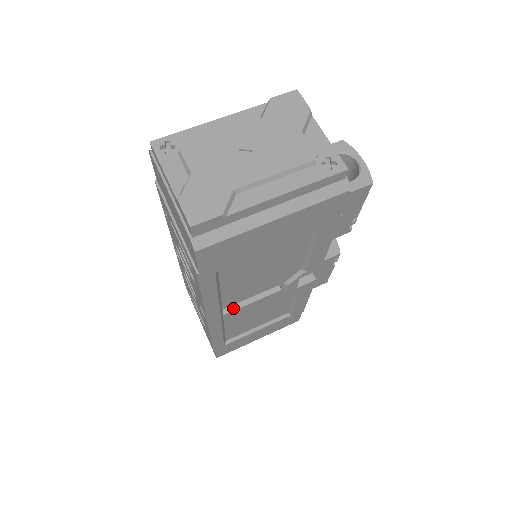
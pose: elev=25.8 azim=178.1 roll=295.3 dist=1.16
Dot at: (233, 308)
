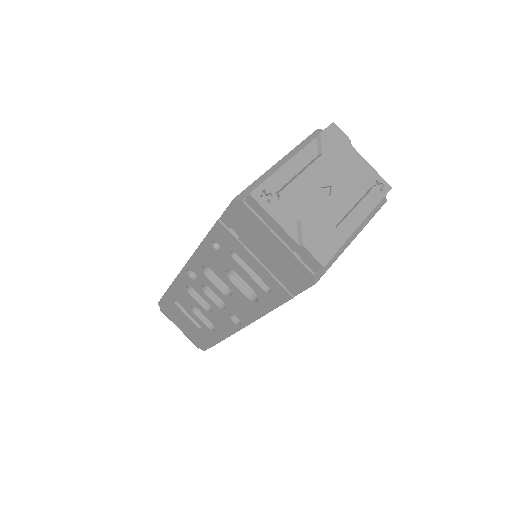
Dot at: occluded
